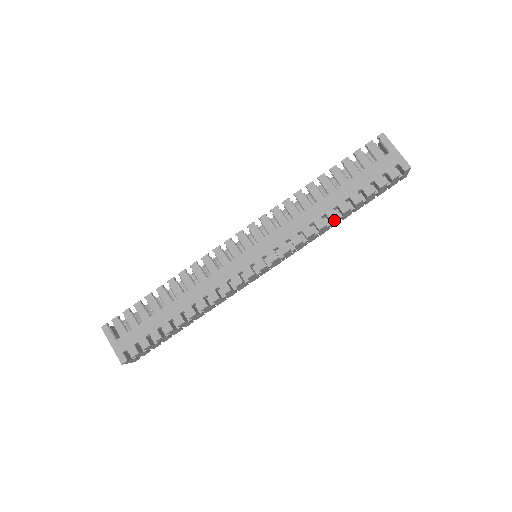
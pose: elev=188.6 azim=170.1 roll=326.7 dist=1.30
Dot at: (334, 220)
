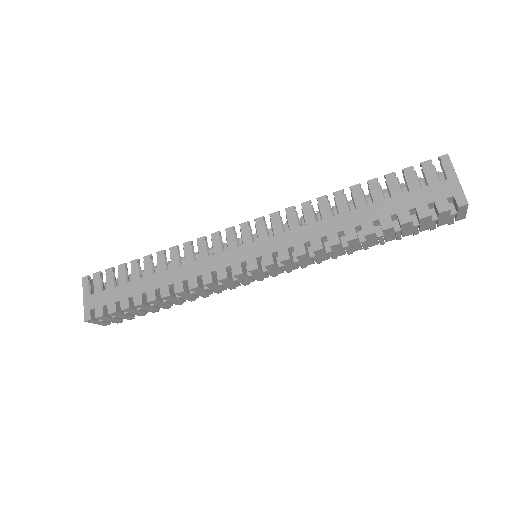
Dot at: (352, 241)
